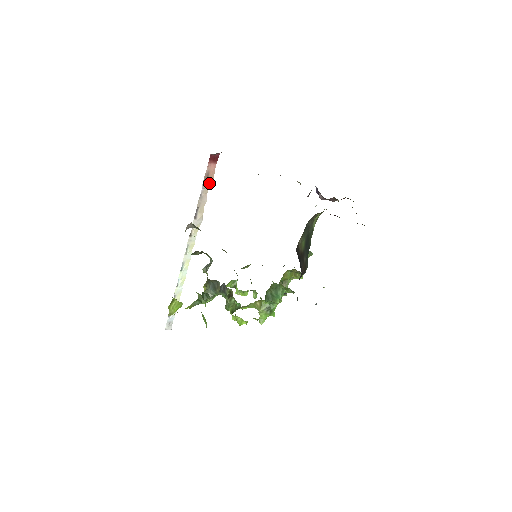
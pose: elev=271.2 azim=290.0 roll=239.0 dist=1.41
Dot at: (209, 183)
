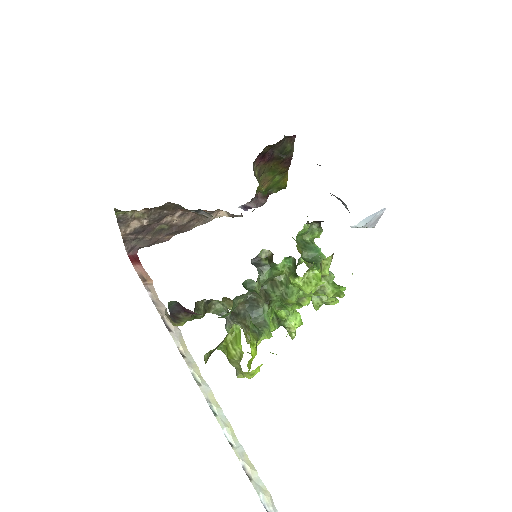
Dot at: (151, 287)
